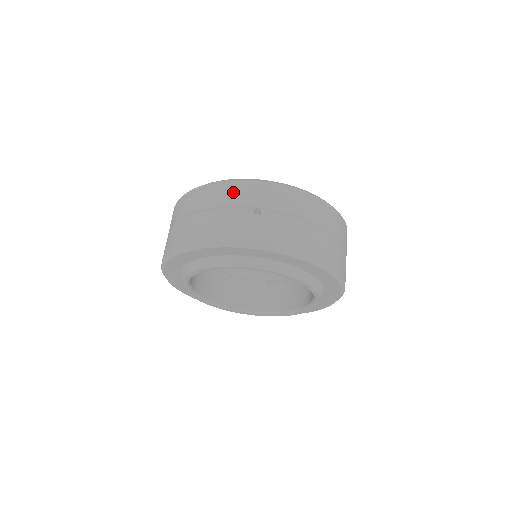
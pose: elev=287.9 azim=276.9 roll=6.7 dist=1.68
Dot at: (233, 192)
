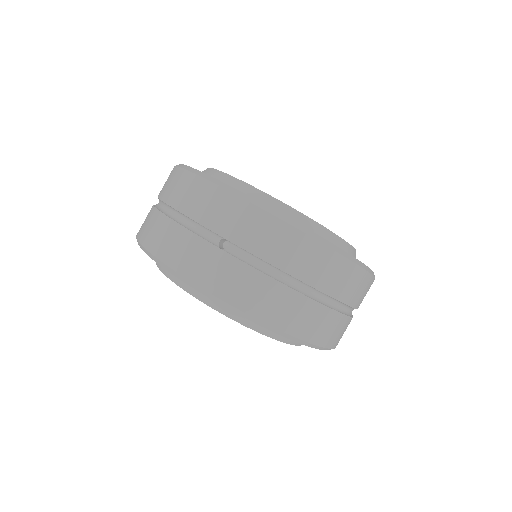
Dot at: (207, 202)
